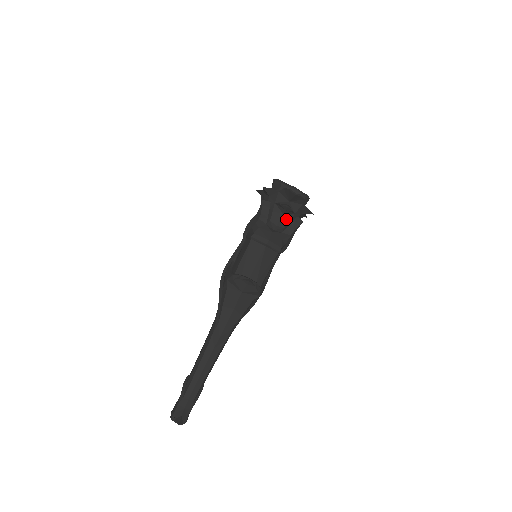
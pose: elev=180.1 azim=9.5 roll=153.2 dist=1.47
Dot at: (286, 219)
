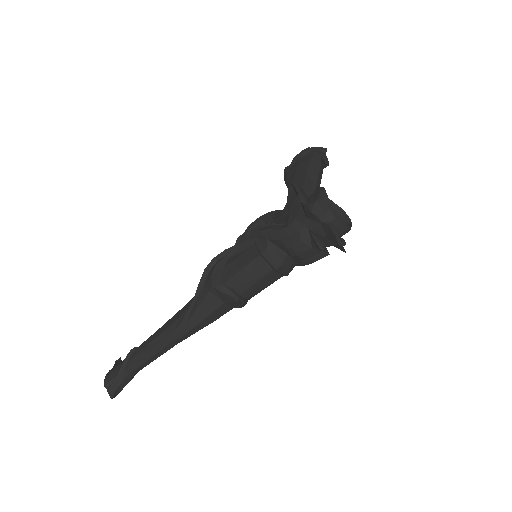
Dot at: (312, 253)
